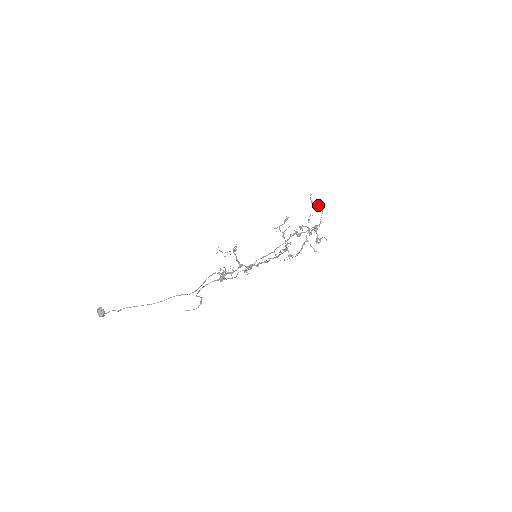
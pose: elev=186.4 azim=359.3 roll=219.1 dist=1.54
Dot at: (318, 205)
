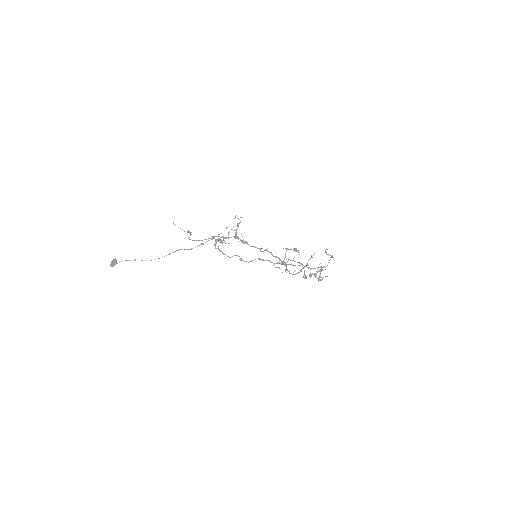
Dot at: (330, 255)
